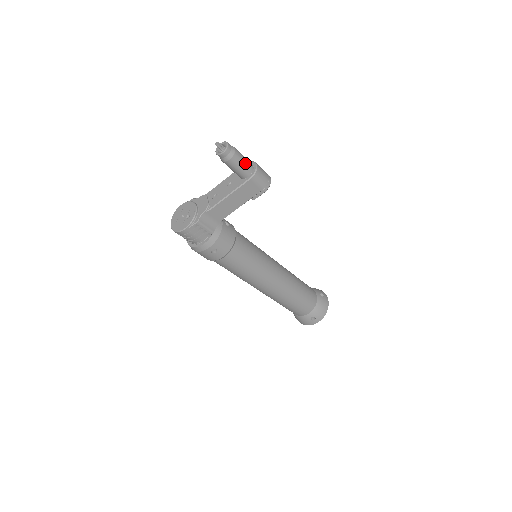
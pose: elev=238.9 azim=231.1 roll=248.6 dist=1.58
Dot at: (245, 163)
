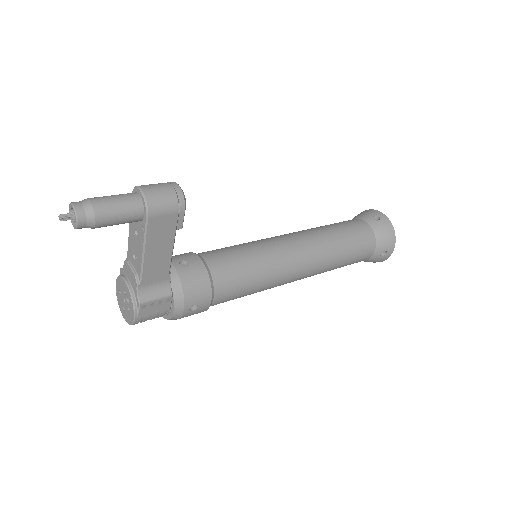
Dot at: (122, 205)
